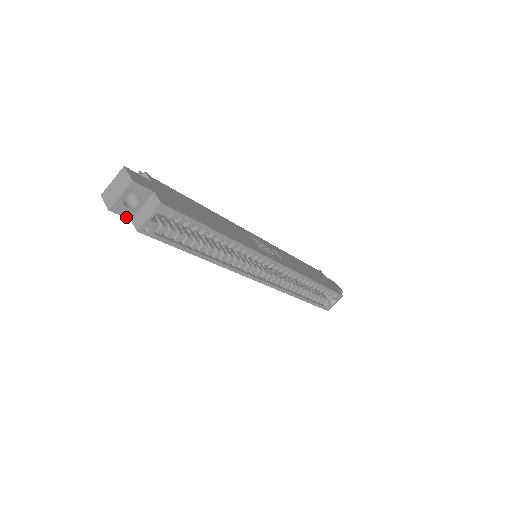
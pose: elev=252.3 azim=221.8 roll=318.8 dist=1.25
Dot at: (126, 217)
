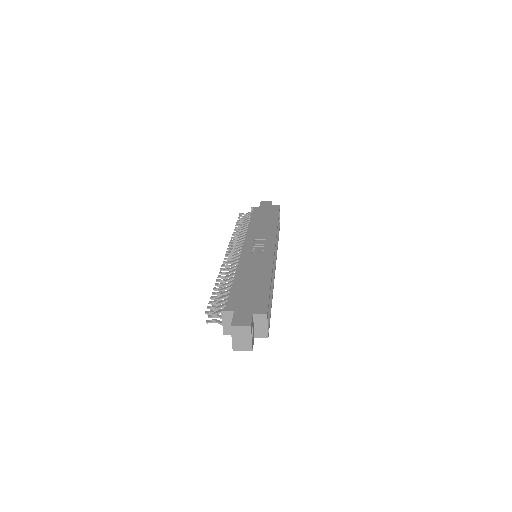
Dot at: occluded
